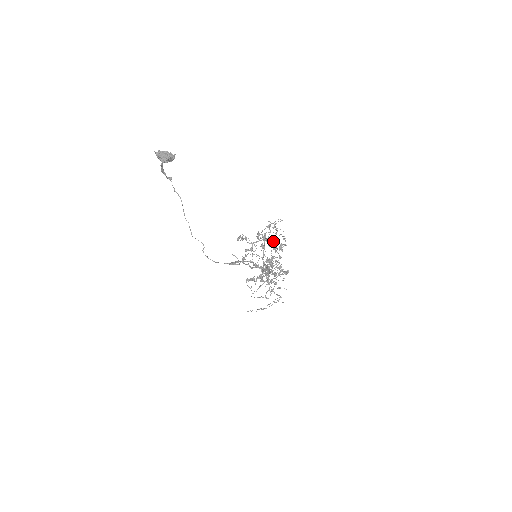
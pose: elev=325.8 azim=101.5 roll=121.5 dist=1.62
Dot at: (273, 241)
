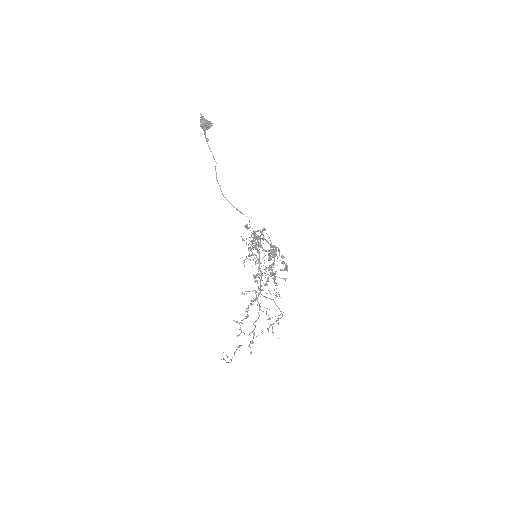
Dot at: occluded
